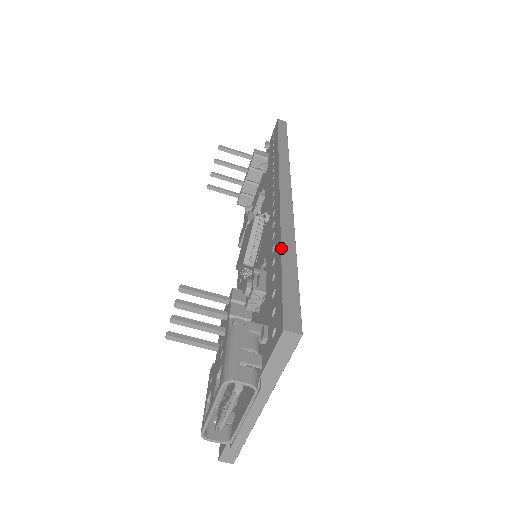
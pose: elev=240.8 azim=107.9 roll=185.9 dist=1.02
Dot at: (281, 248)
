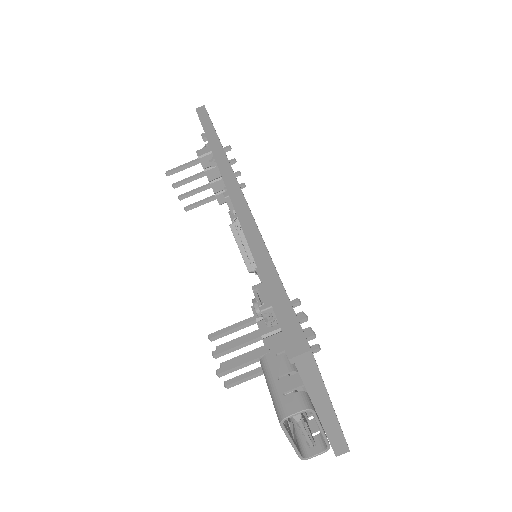
Dot at: occluded
